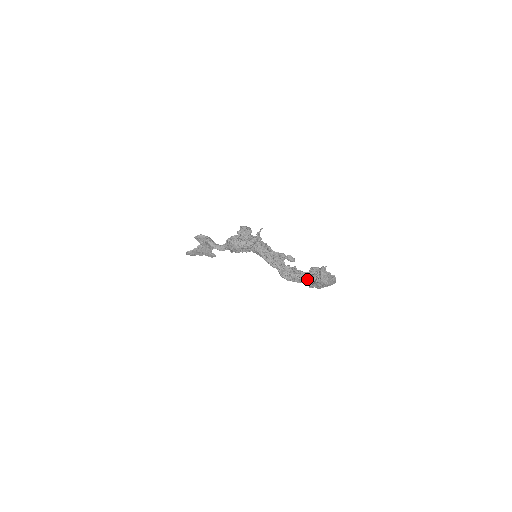
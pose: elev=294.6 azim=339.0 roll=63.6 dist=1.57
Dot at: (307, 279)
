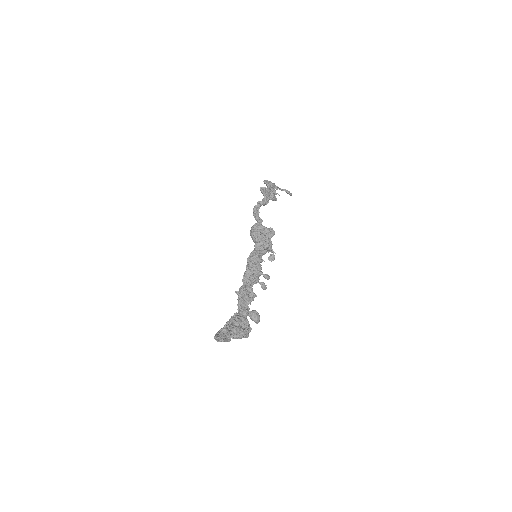
Dot at: (228, 321)
